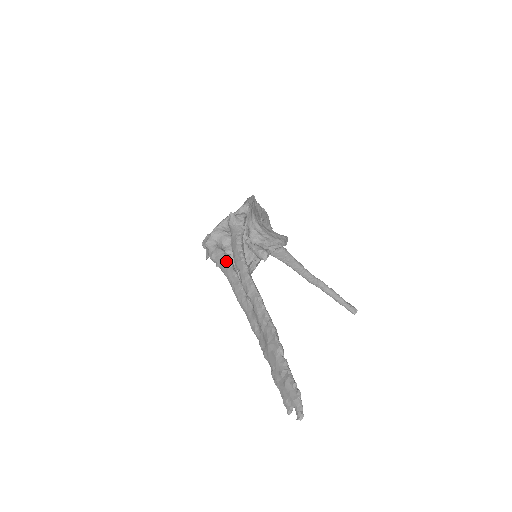
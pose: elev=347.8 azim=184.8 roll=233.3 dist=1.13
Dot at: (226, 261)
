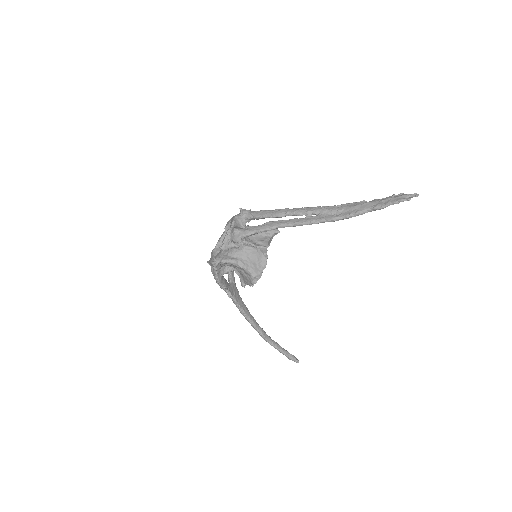
Dot at: (265, 223)
